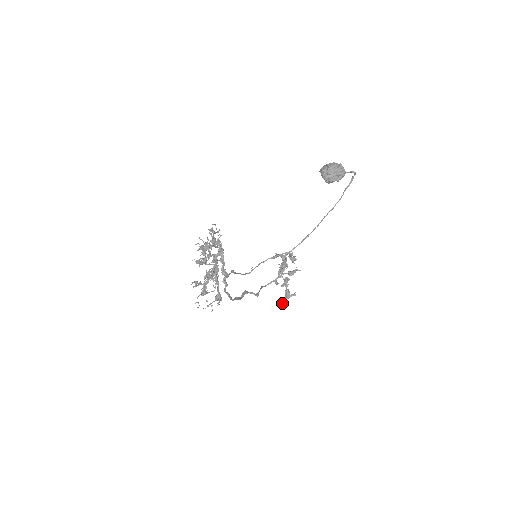
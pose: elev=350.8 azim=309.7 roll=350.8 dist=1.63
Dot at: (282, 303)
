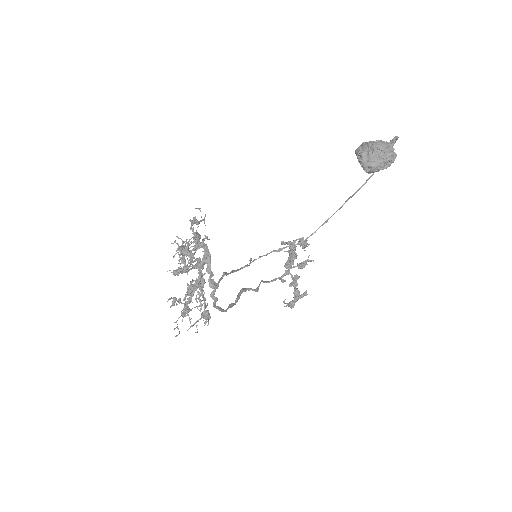
Dot at: (289, 306)
